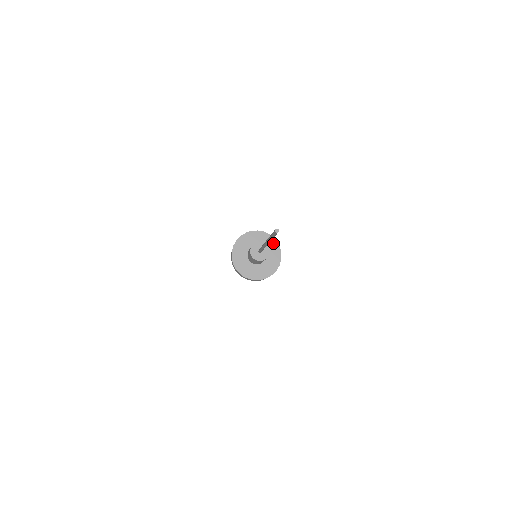
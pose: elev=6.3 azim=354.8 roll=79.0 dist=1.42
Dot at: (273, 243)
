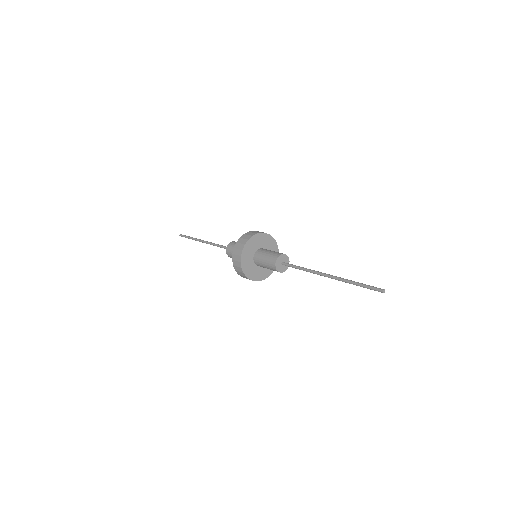
Dot at: (273, 243)
